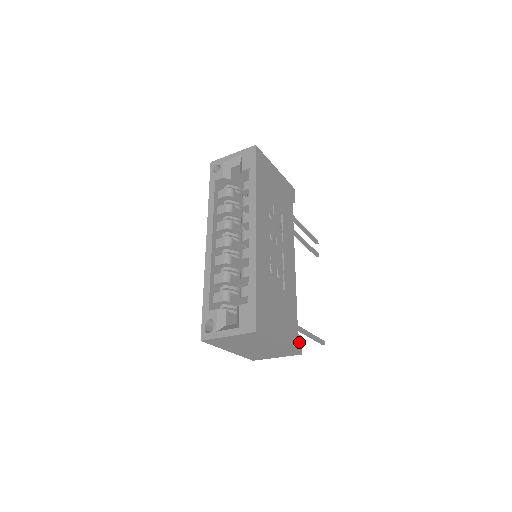
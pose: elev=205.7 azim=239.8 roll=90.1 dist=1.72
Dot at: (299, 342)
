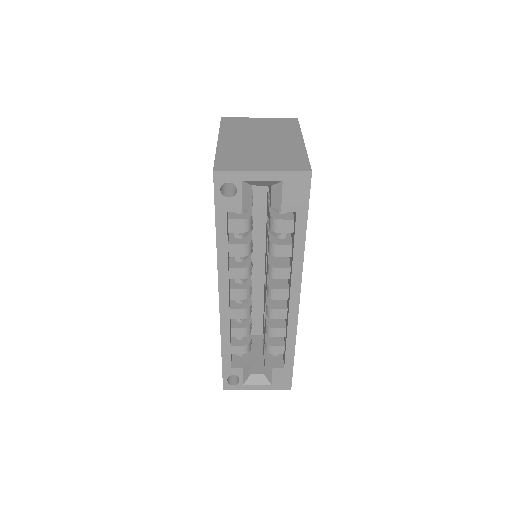
Dot at: occluded
